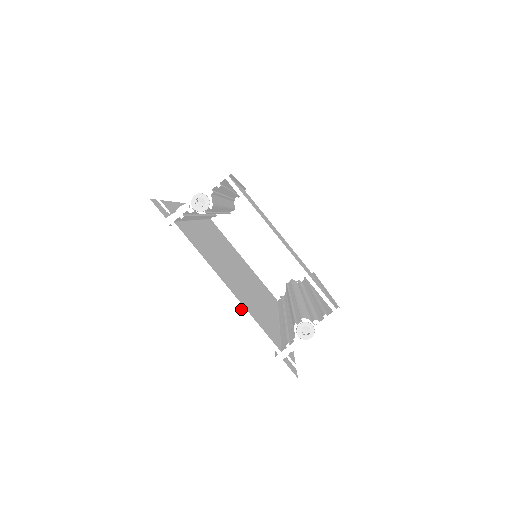
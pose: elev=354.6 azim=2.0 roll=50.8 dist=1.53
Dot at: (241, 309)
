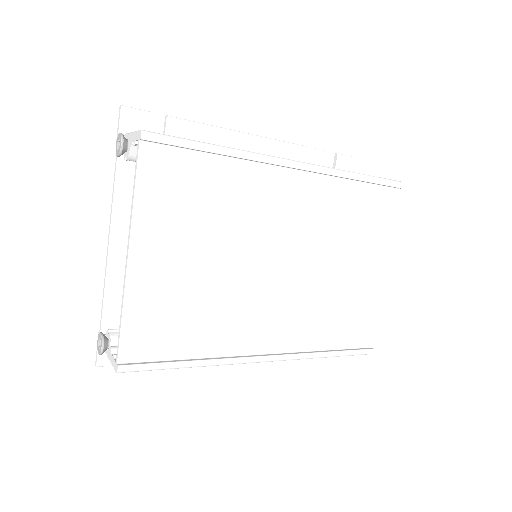
Dot at: (105, 269)
